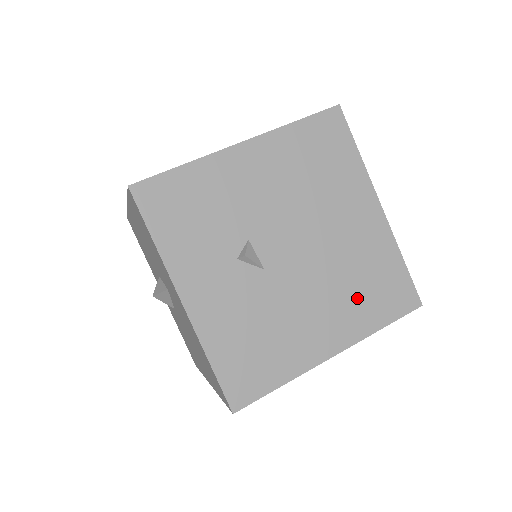
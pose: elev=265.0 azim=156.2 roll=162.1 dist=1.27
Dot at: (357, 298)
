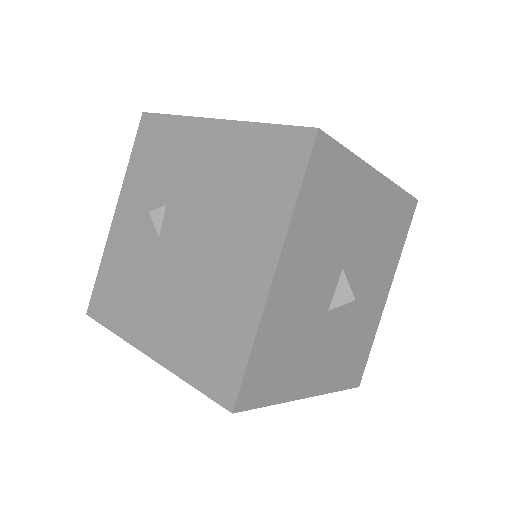
Dot at: (191, 332)
